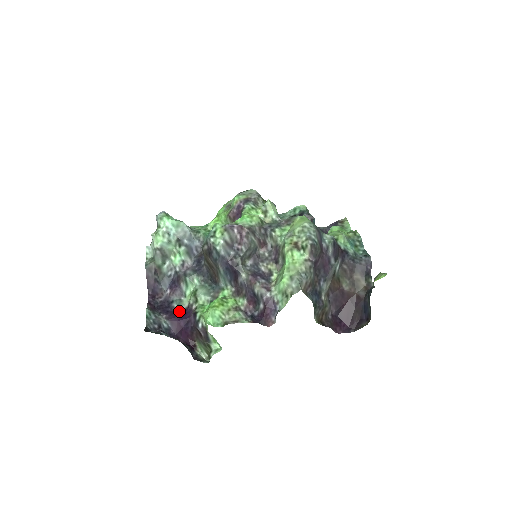
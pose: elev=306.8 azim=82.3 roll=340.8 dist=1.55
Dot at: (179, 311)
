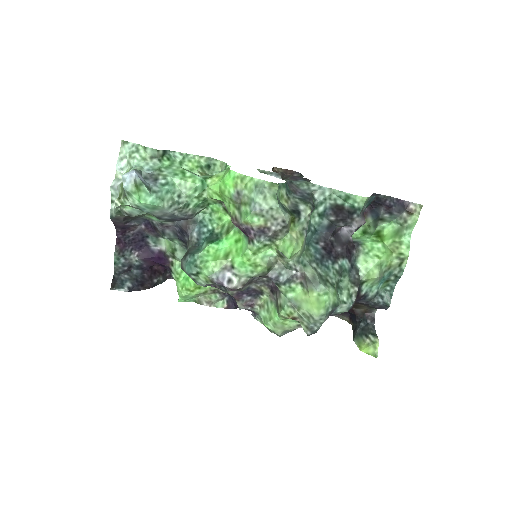
Dot at: (154, 250)
